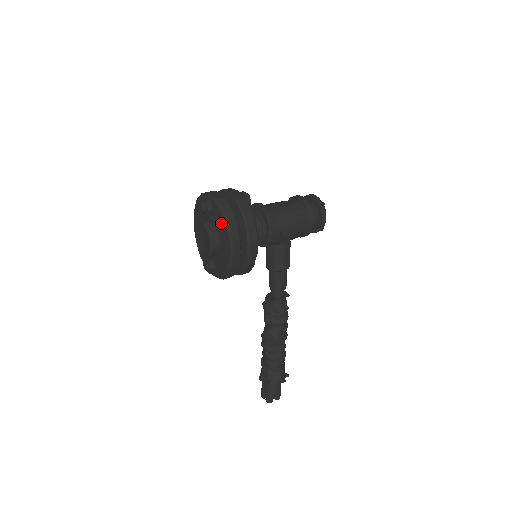
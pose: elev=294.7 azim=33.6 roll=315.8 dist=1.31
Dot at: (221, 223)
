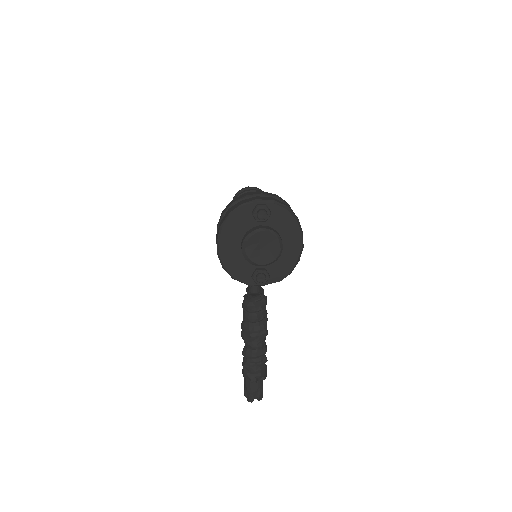
Dot at: (286, 221)
